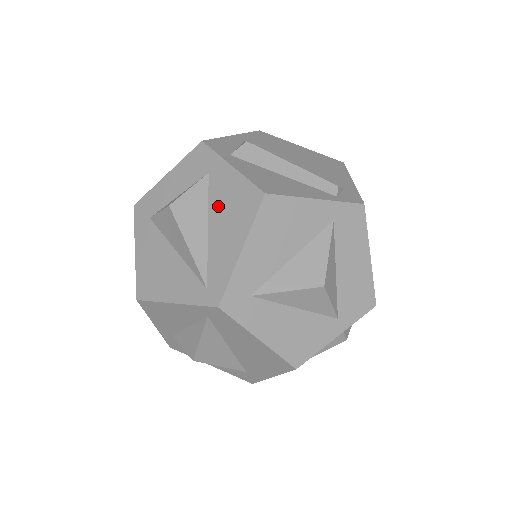
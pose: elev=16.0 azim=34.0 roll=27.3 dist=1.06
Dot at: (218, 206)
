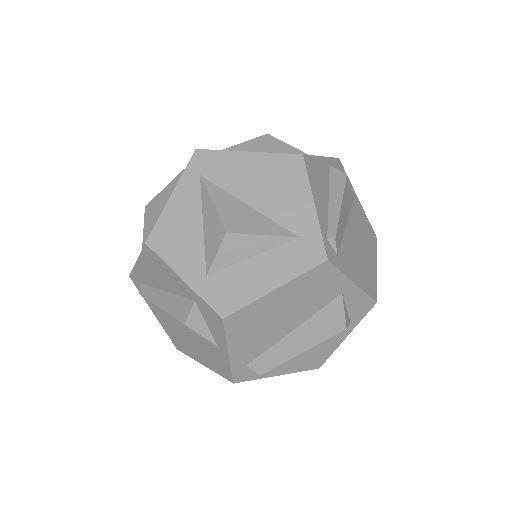
Dot at: occluded
